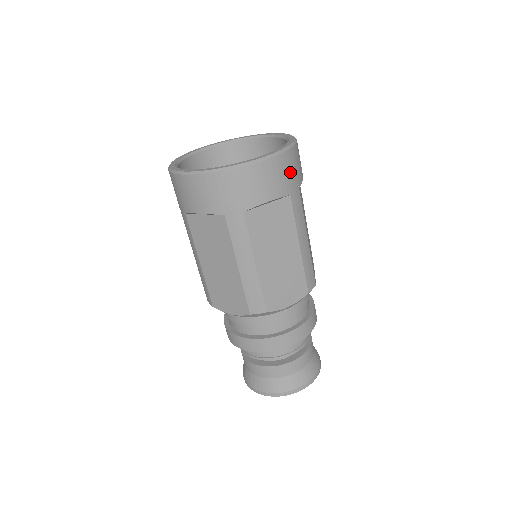
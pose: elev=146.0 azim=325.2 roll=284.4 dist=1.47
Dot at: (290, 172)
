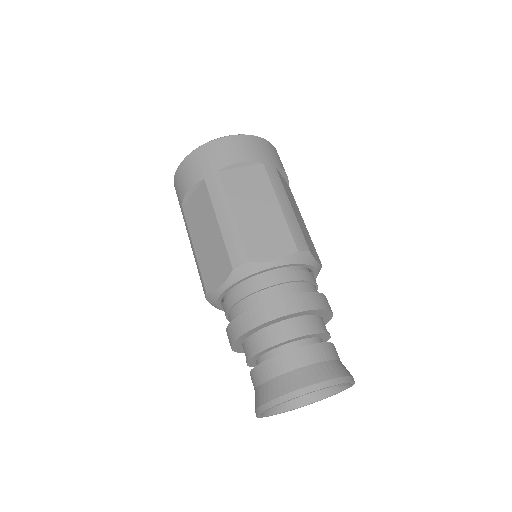
Dot at: (262, 150)
